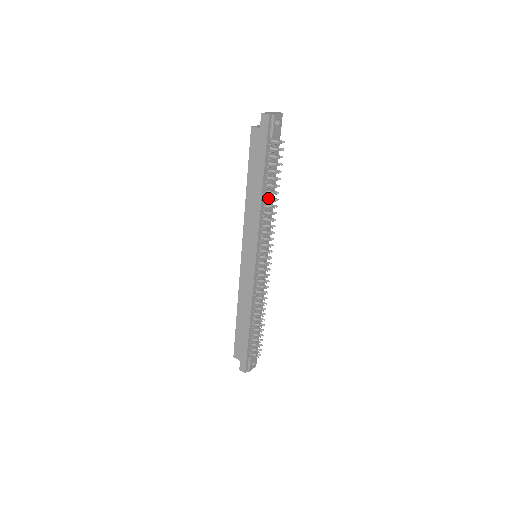
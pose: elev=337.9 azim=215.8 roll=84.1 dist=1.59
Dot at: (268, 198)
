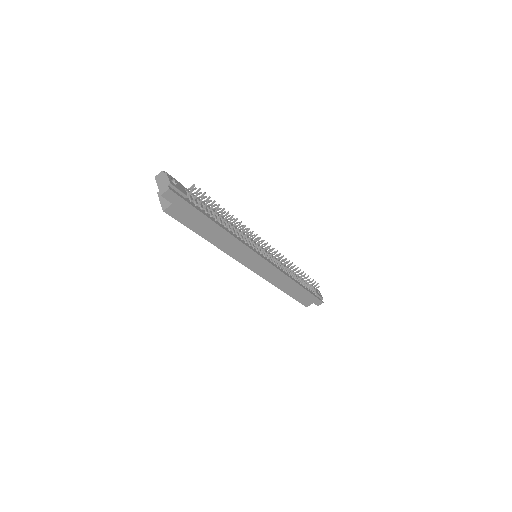
Dot at: (227, 224)
